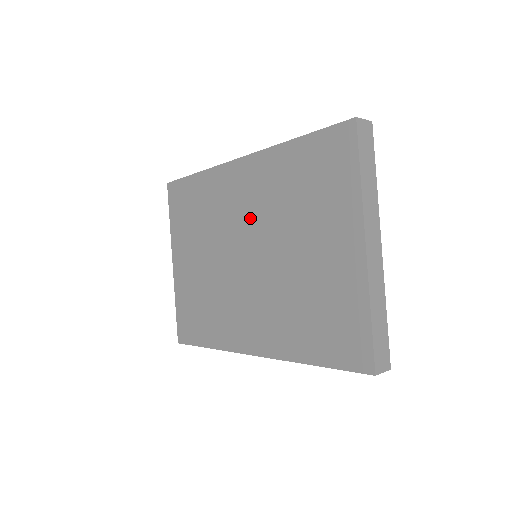
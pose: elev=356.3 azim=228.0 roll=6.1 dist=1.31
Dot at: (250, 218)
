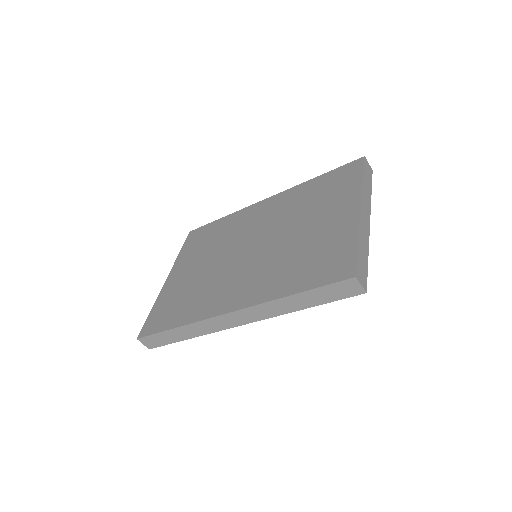
Dot at: (263, 225)
